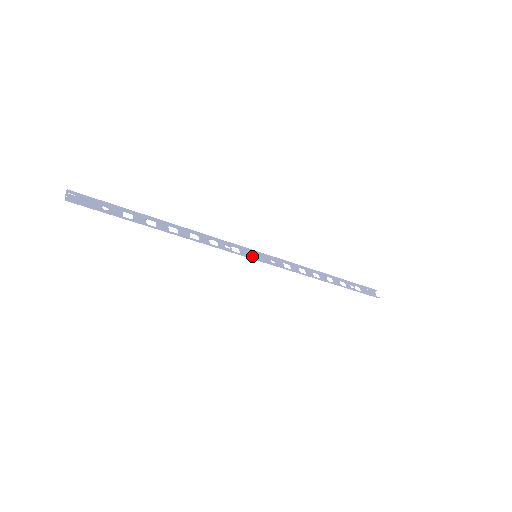
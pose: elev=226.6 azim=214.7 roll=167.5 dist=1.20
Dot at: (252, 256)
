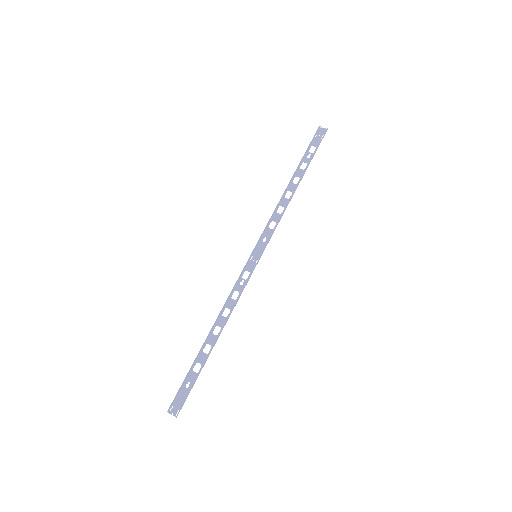
Dot at: (255, 261)
